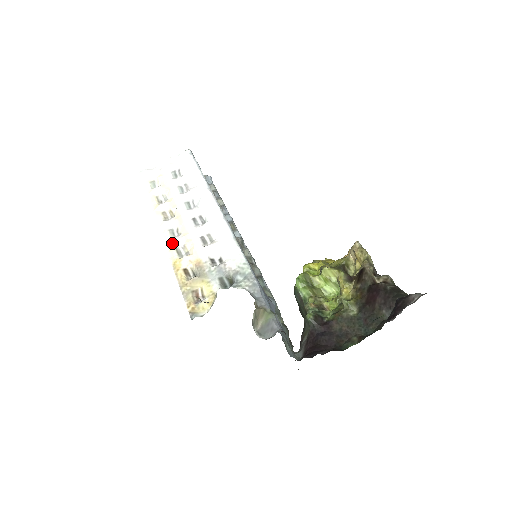
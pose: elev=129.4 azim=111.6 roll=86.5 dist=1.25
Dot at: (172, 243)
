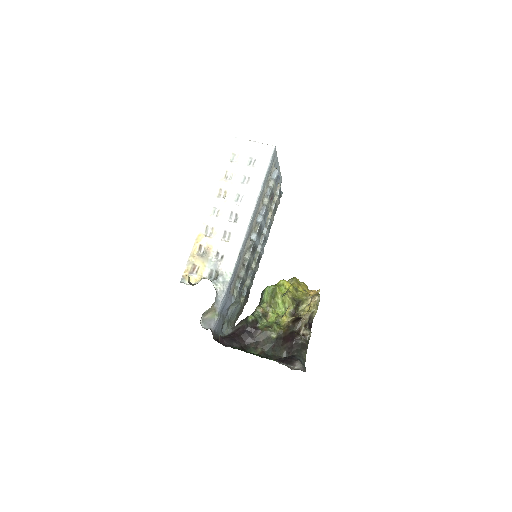
Dot at: (208, 219)
